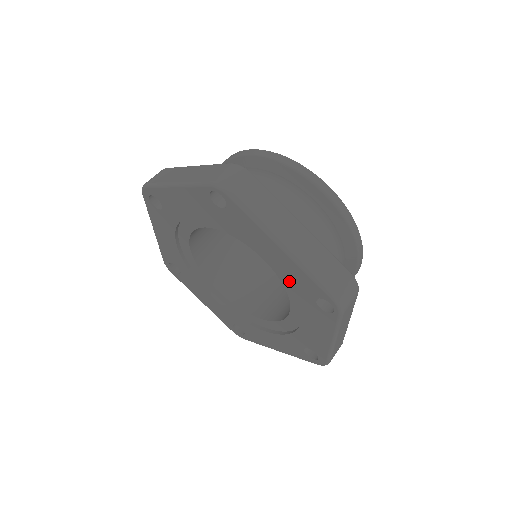
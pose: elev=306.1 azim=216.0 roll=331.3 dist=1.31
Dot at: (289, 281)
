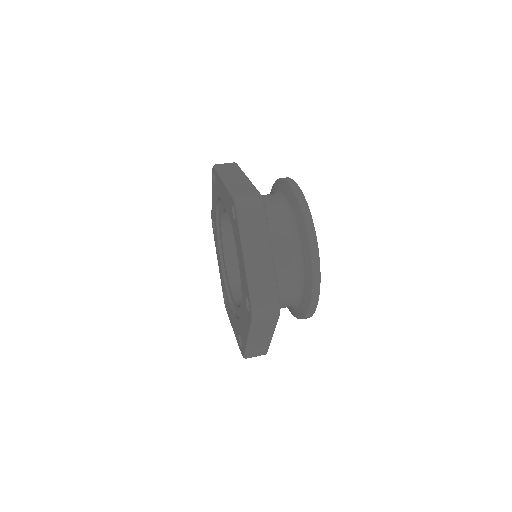
Dot at: (228, 212)
